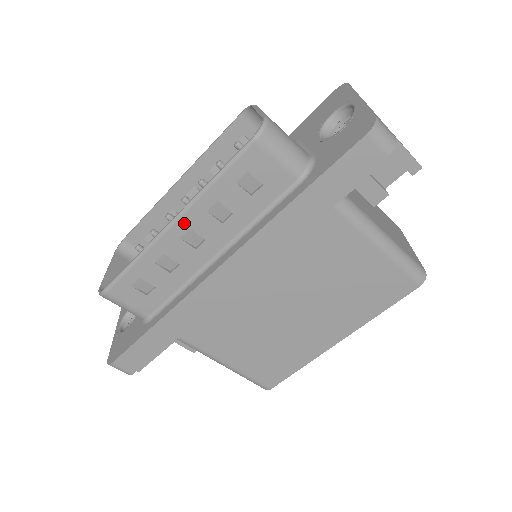
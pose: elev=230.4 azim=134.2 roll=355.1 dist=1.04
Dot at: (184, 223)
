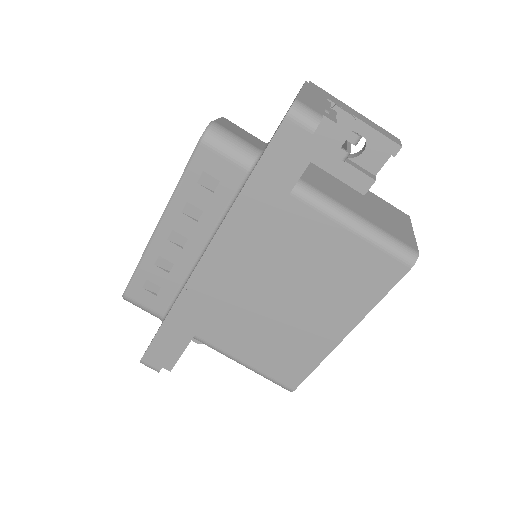
Dot at: (167, 225)
